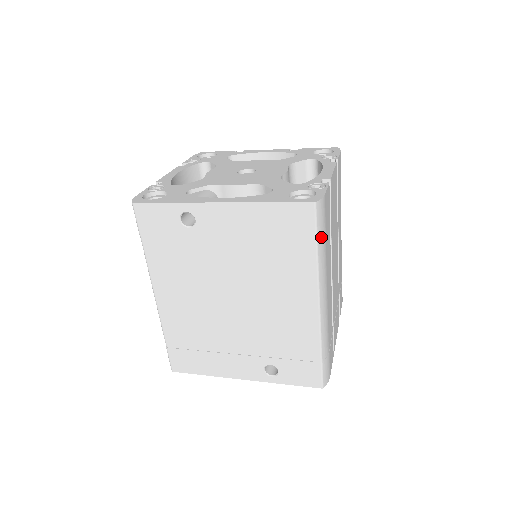
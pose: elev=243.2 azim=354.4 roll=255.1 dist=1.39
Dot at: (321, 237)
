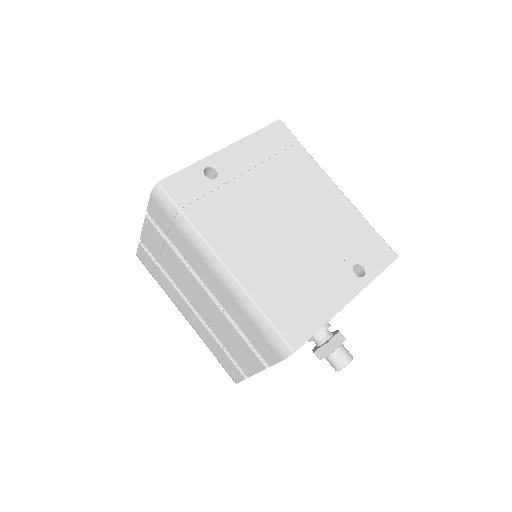
Dot at: occluded
